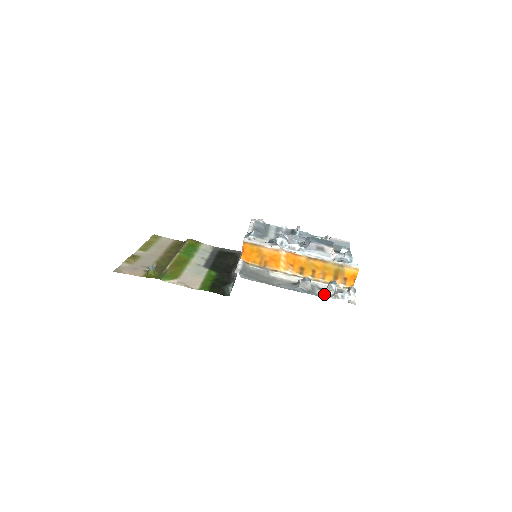
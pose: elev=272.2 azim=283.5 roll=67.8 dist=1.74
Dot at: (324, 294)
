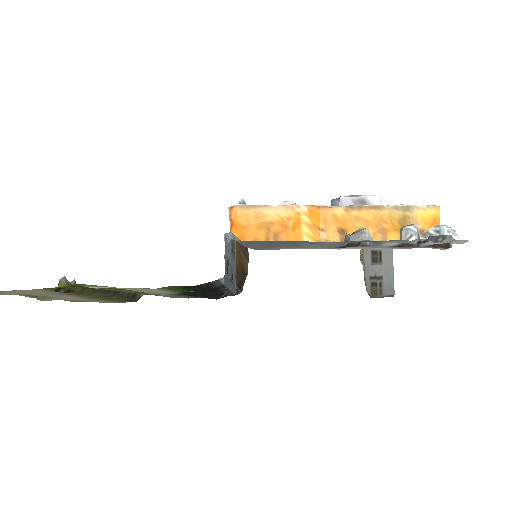
Dot at: (401, 242)
